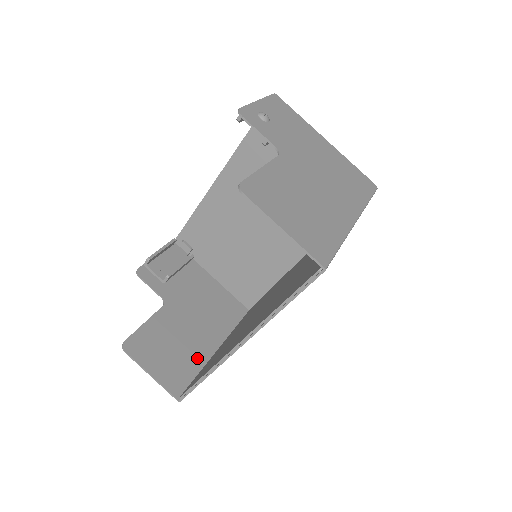
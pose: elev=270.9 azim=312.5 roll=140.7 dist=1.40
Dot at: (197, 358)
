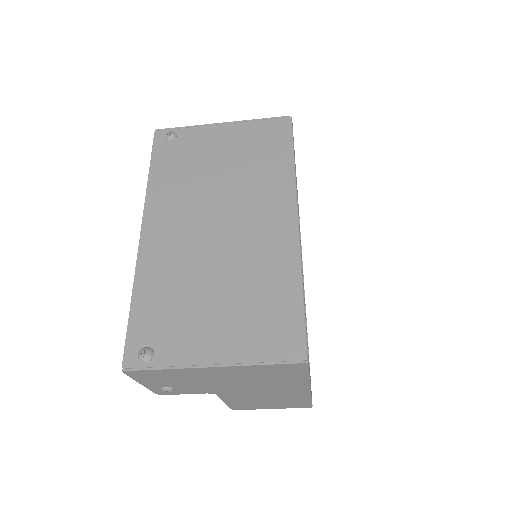
Dot at: occluded
